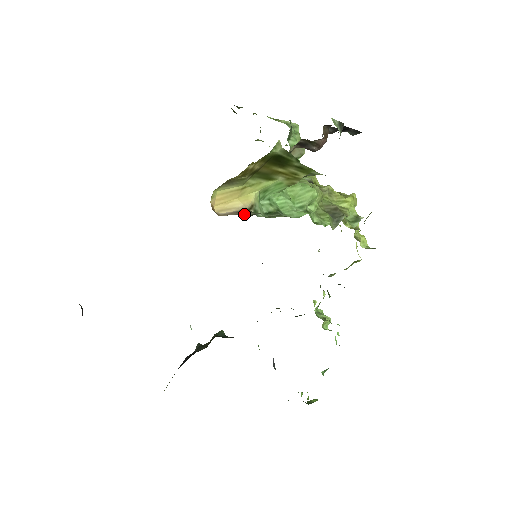
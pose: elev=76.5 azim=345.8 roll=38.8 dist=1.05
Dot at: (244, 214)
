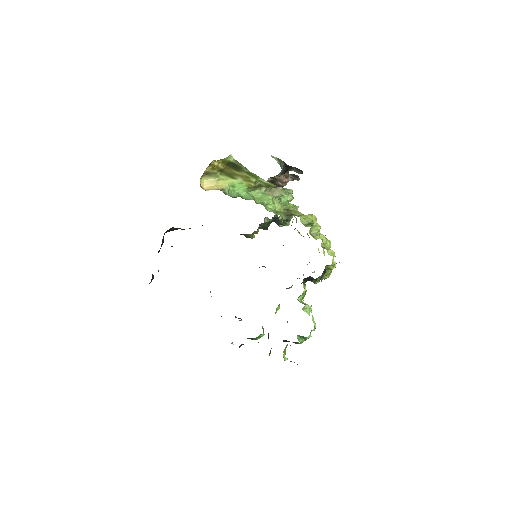
Dot at: occluded
